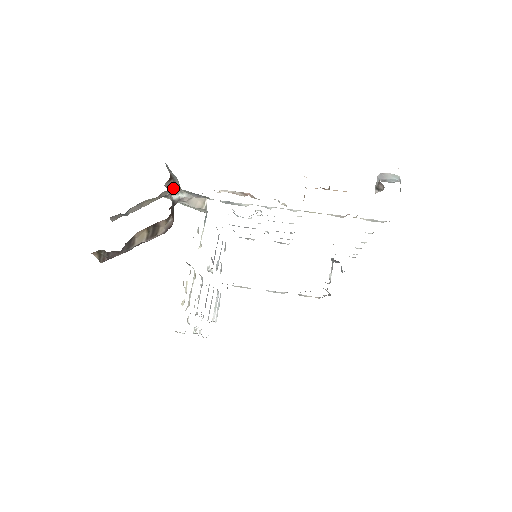
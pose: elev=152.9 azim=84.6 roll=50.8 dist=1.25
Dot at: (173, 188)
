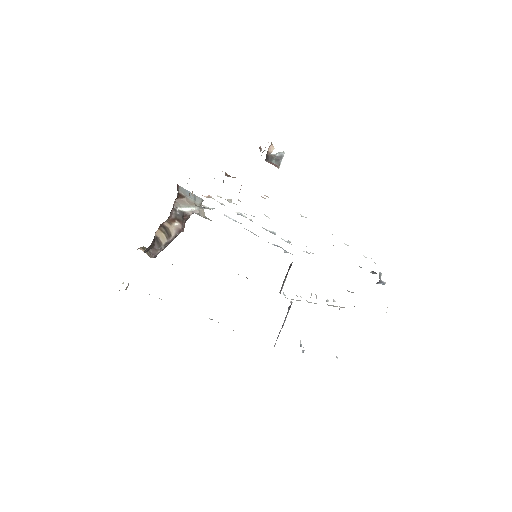
Dot at: (185, 203)
